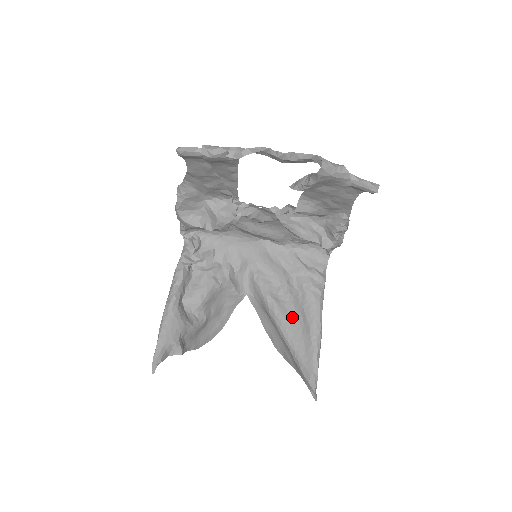
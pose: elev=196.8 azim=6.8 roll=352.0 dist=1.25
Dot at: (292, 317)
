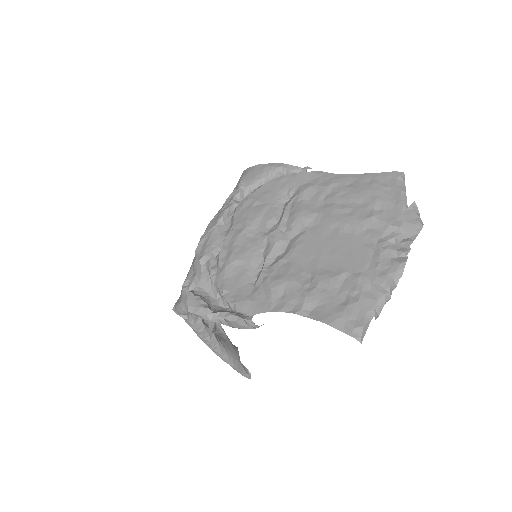
Dot at: occluded
